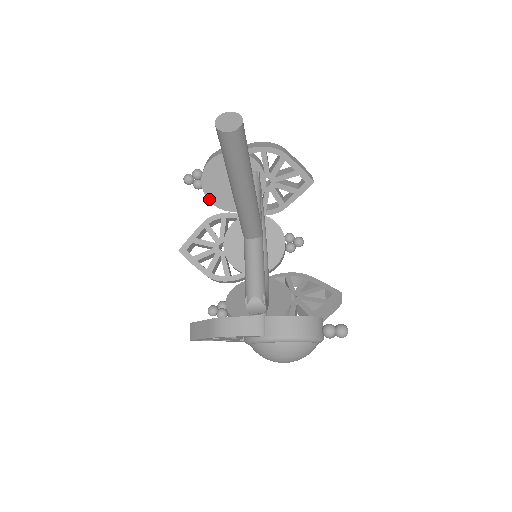
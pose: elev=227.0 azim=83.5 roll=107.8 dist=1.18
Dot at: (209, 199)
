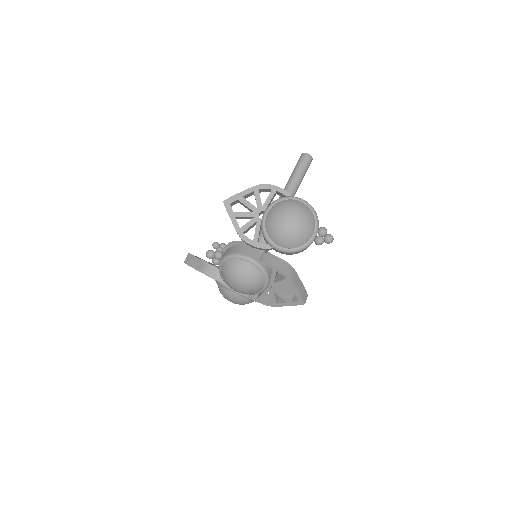
Dot at: occluded
